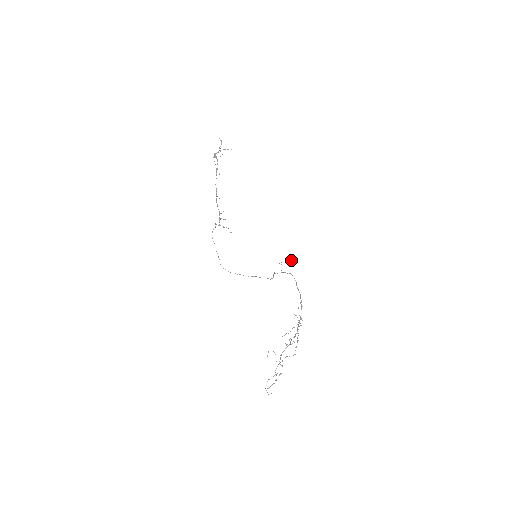
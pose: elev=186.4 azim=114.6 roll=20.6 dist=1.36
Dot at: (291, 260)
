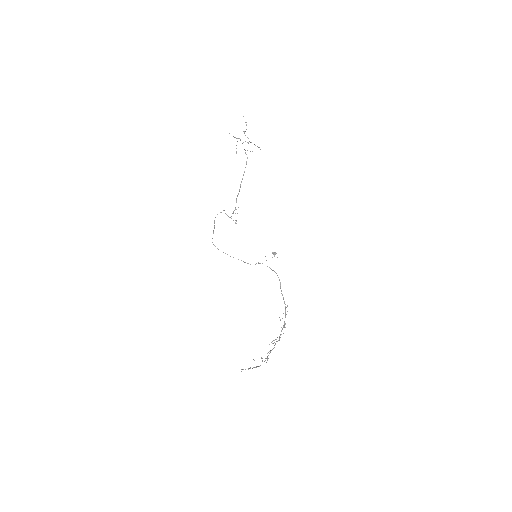
Dot at: (274, 254)
